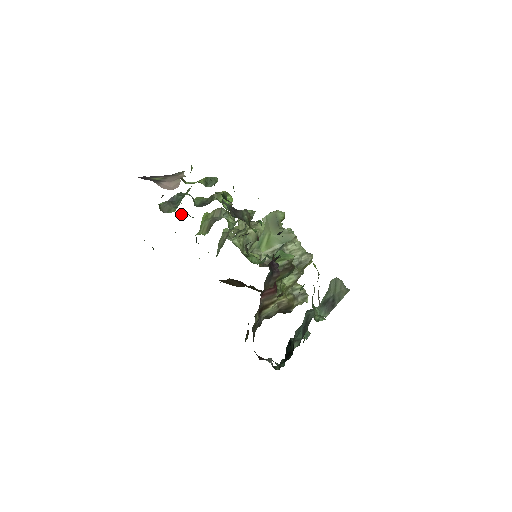
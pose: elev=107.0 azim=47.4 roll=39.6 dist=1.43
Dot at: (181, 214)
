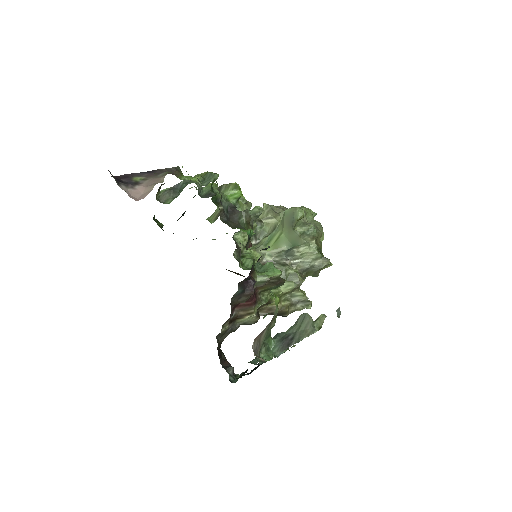
Dot at: (193, 197)
